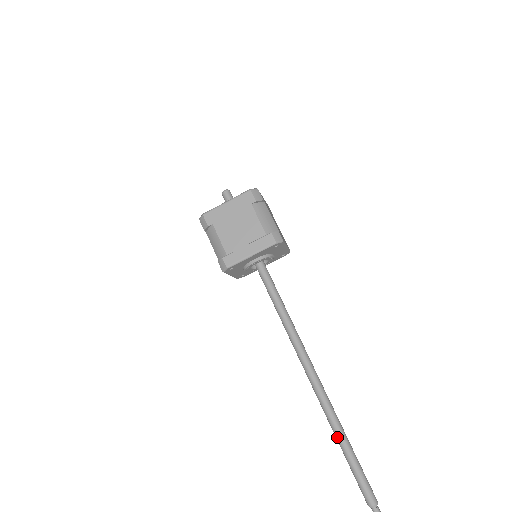
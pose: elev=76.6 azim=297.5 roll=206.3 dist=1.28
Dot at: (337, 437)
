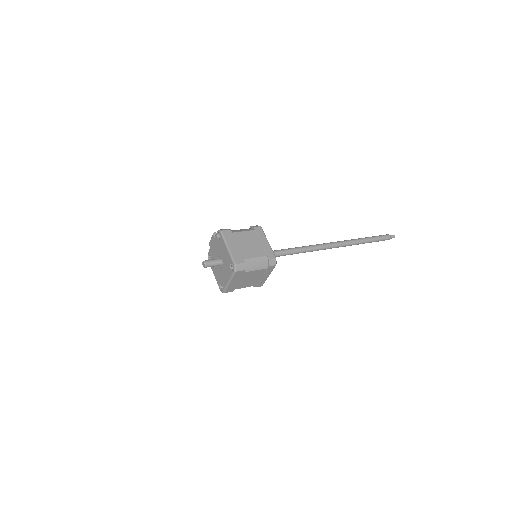
Dot at: occluded
